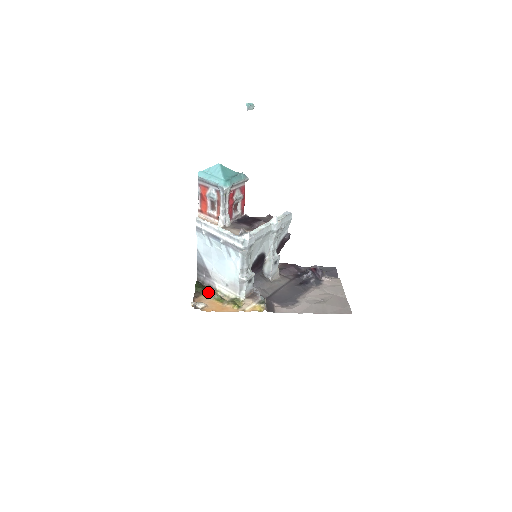
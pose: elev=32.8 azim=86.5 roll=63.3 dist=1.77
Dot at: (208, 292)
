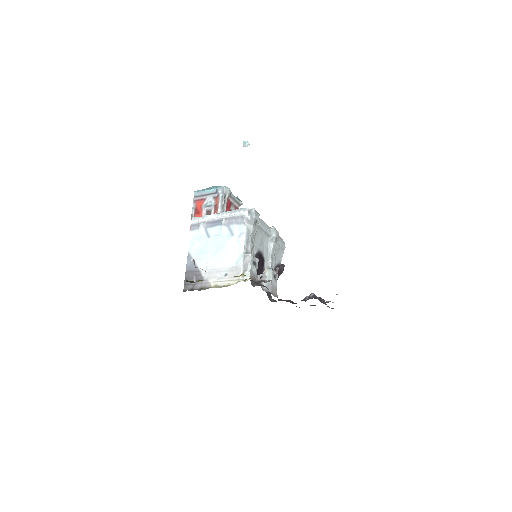
Dot at: occluded
